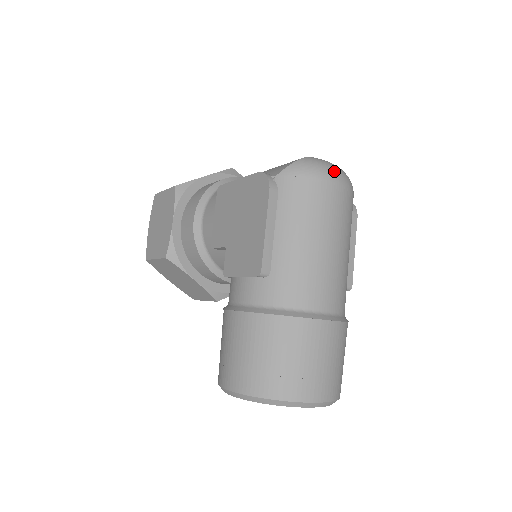
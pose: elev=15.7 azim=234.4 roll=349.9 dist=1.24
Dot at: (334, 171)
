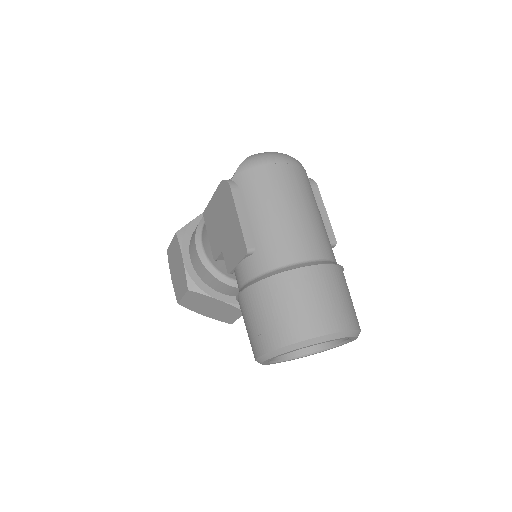
Dot at: (276, 155)
